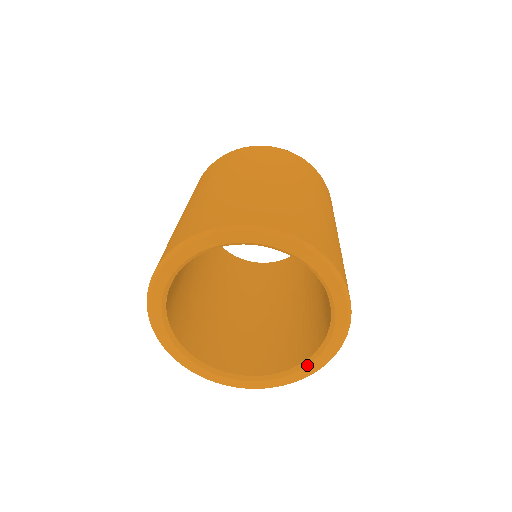
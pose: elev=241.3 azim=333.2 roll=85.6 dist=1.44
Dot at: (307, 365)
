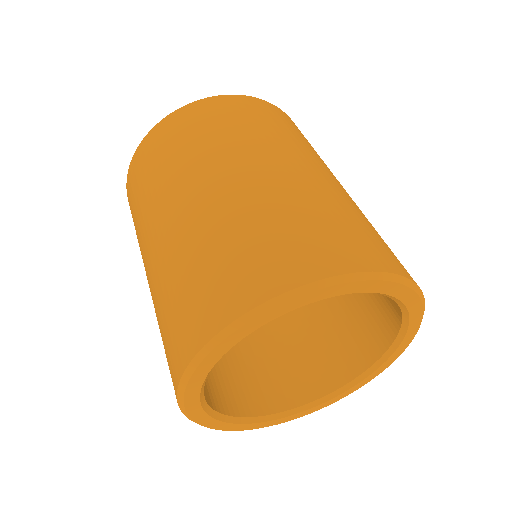
Dot at: (334, 397)
